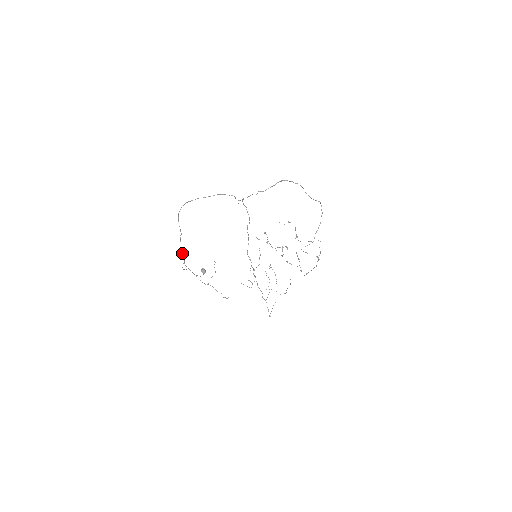
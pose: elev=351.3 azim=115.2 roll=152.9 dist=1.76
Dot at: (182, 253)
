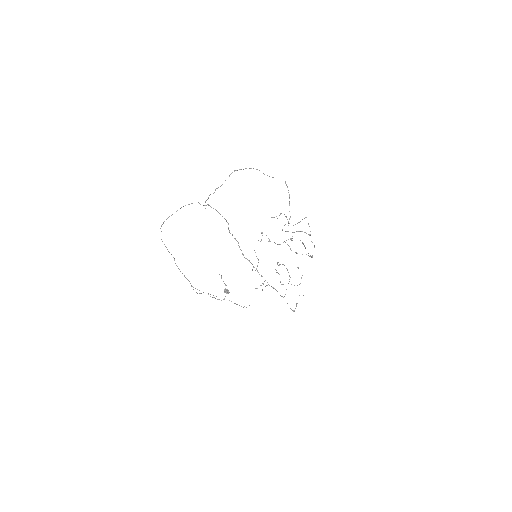
Dot at: (184, 276)
